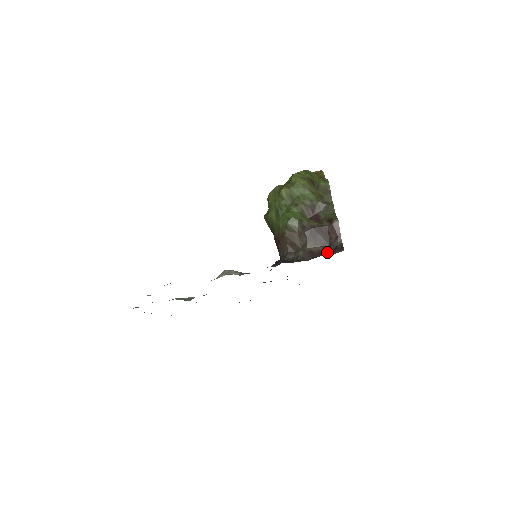
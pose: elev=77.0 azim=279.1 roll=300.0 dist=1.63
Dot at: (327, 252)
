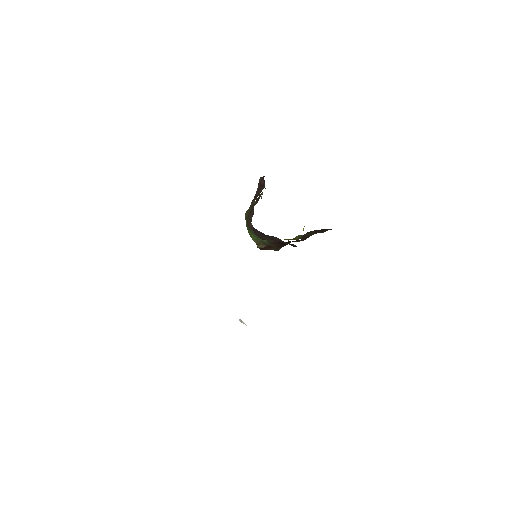
Dot at: occluded
